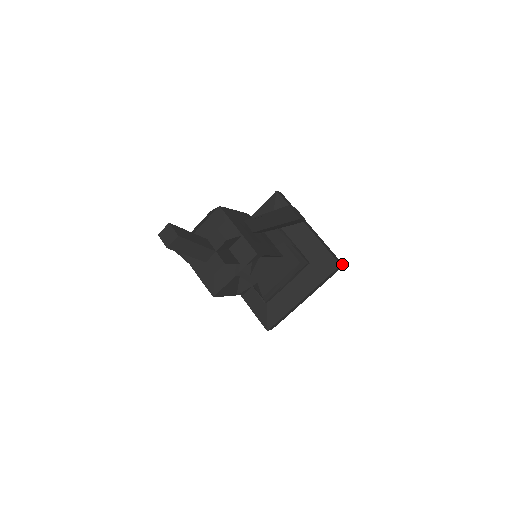
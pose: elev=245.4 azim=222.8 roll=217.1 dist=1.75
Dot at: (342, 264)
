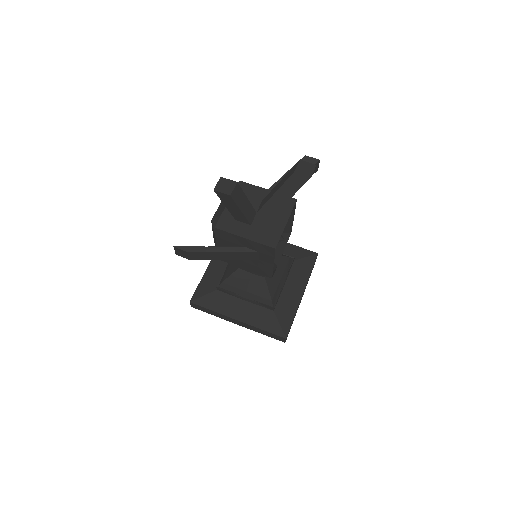
Dot at: occluded
